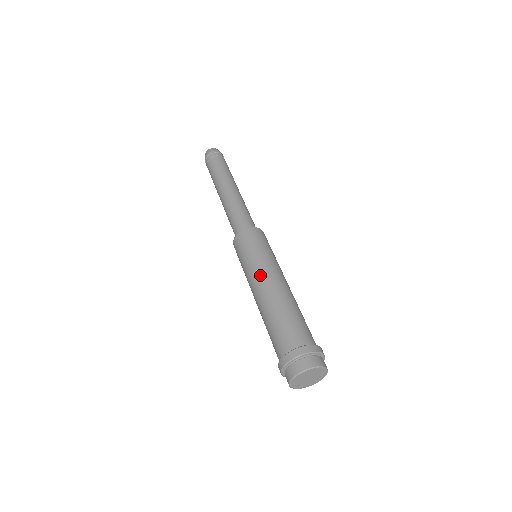
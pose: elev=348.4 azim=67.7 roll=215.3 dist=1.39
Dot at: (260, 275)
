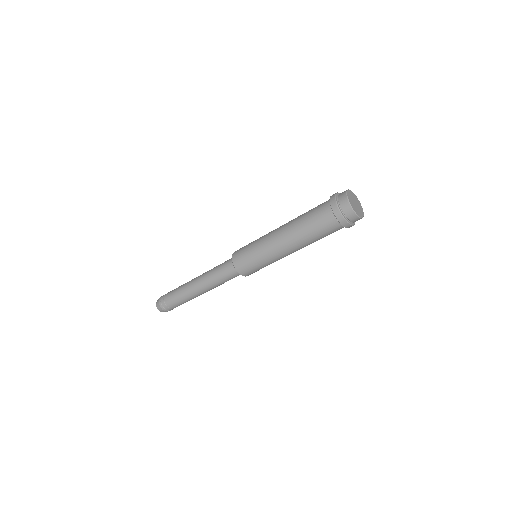
Dot at: (272, 231)
